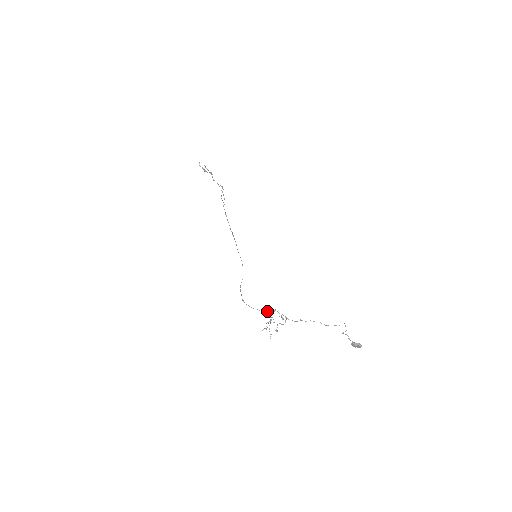
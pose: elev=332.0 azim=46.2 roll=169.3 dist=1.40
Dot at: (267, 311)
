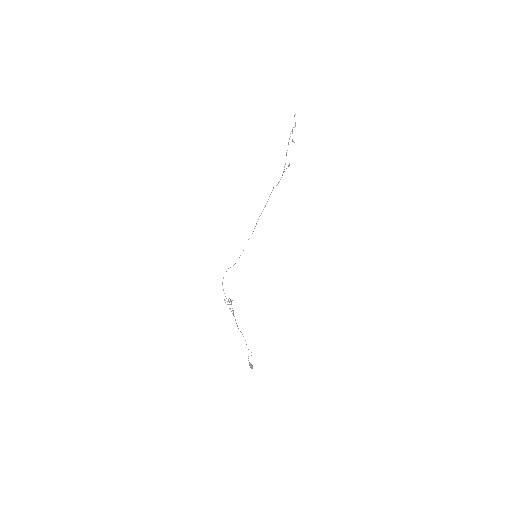
Dot at: (227, 301)
